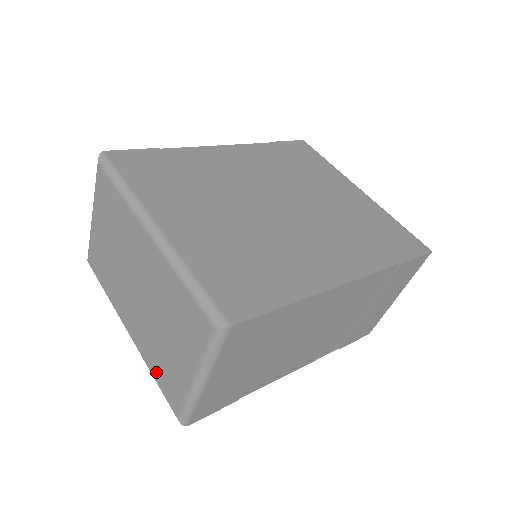
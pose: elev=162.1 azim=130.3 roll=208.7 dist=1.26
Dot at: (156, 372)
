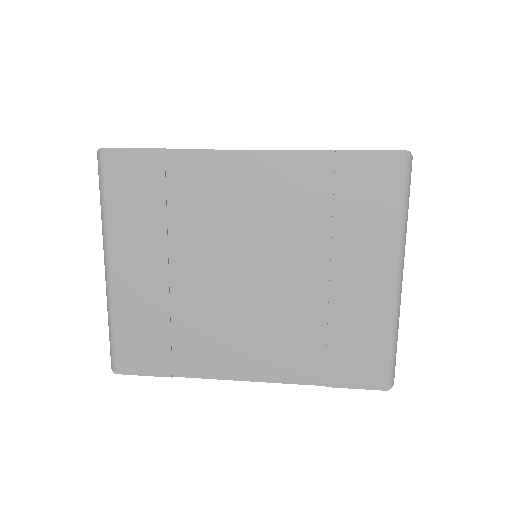
Dot at: occluded
